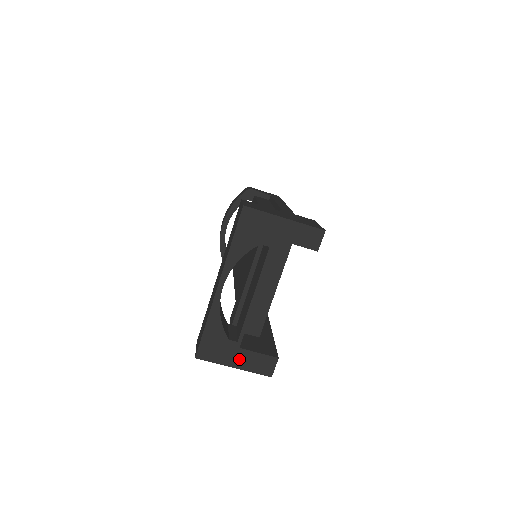
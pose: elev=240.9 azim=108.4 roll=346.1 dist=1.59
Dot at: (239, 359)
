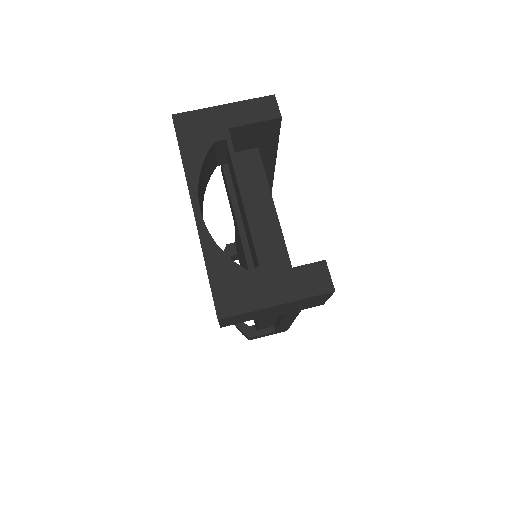
Dot at: (276, 289)
